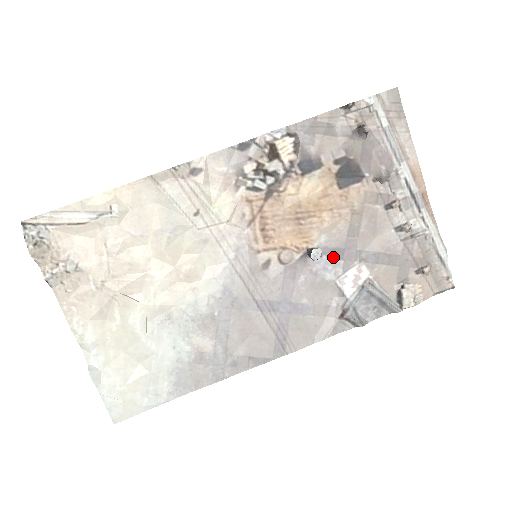
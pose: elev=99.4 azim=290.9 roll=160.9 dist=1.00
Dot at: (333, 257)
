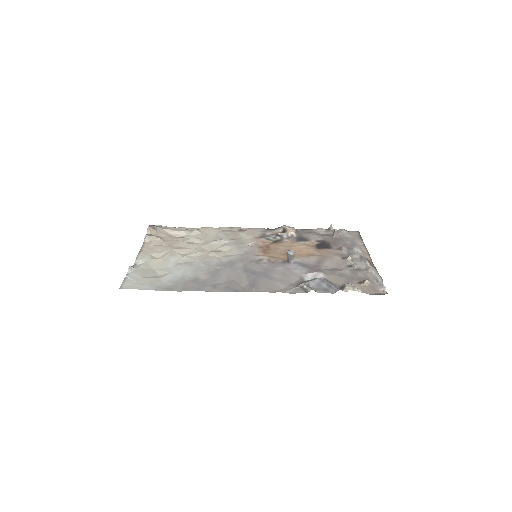
Dot at: (303, 267)
